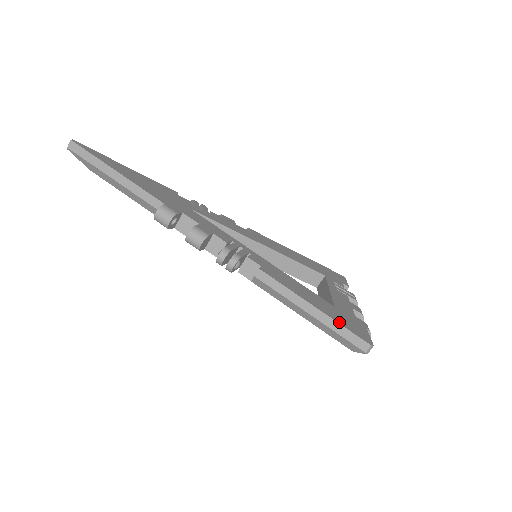
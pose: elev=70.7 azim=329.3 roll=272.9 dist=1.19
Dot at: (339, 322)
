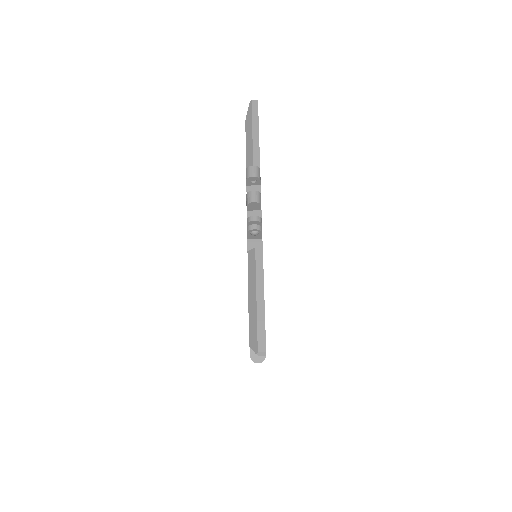
Dot at: occluded
